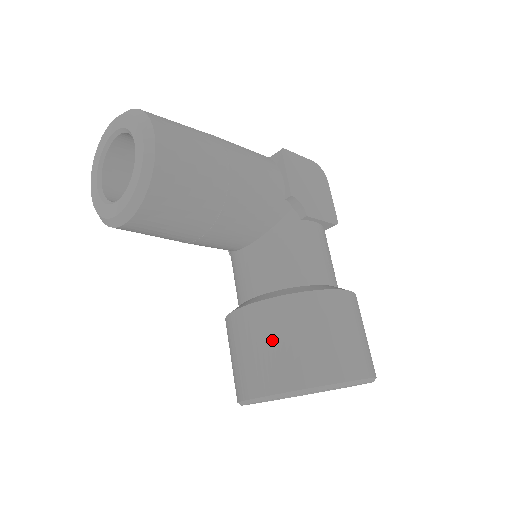
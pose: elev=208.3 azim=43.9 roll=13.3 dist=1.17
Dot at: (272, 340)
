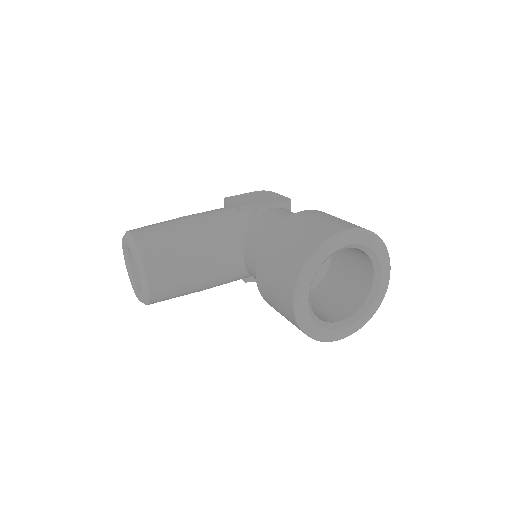
Dot at: (273, 268)
